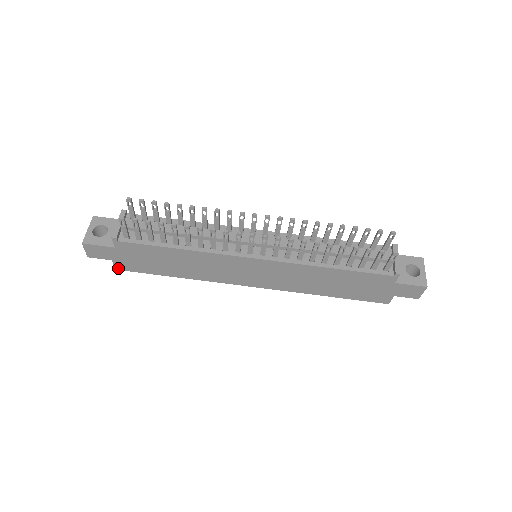
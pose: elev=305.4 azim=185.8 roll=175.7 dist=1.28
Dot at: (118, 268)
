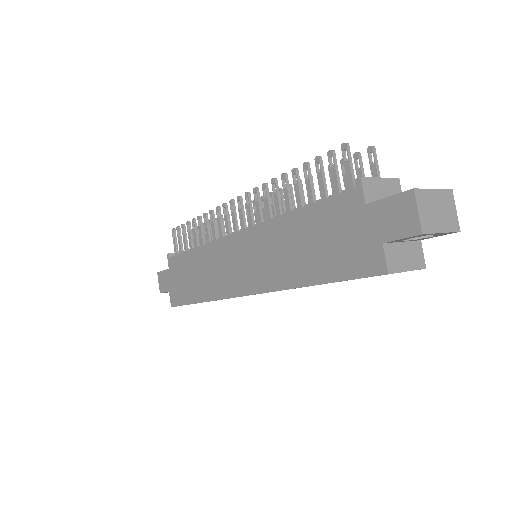
Dot at: (172, 304)
